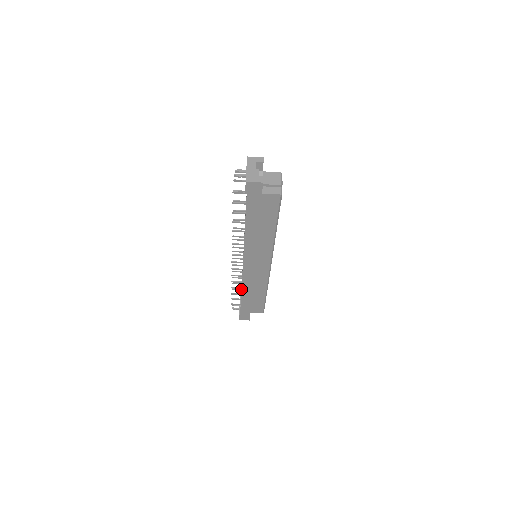
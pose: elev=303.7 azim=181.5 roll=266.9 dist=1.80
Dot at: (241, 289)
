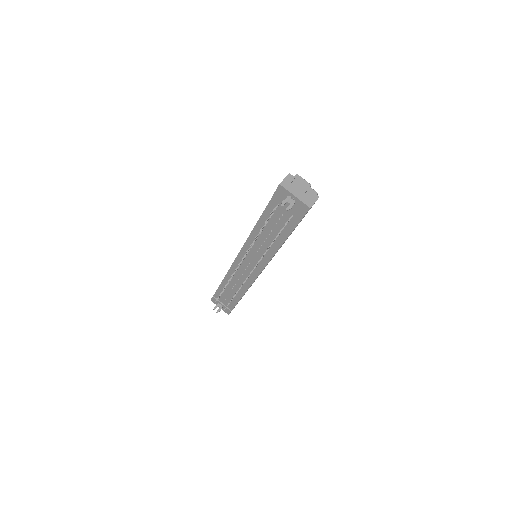
Dot at: occluded
